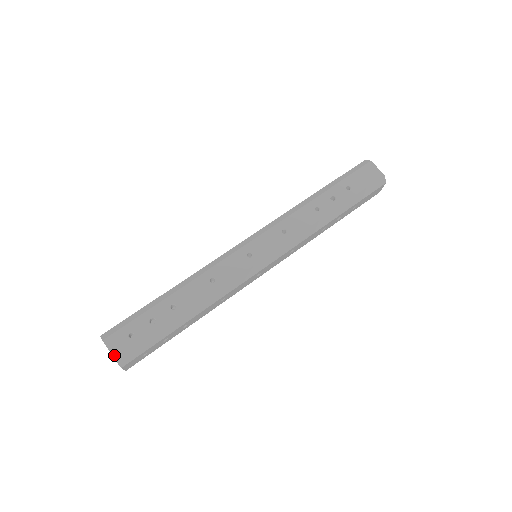
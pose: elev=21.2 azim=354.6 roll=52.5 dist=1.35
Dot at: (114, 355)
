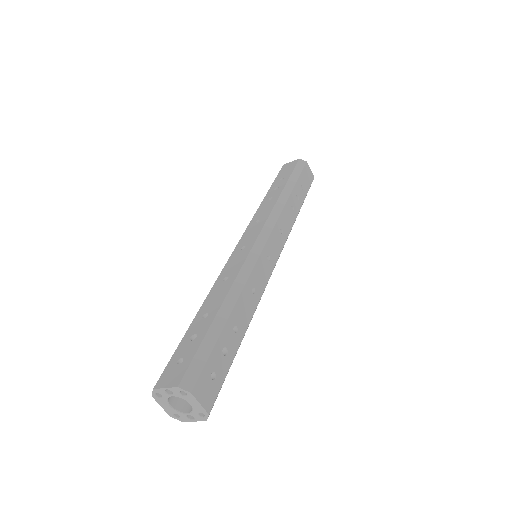
Dot at: (173, 386)
